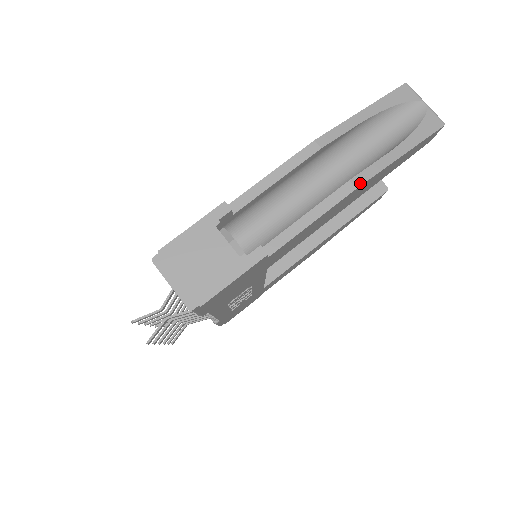
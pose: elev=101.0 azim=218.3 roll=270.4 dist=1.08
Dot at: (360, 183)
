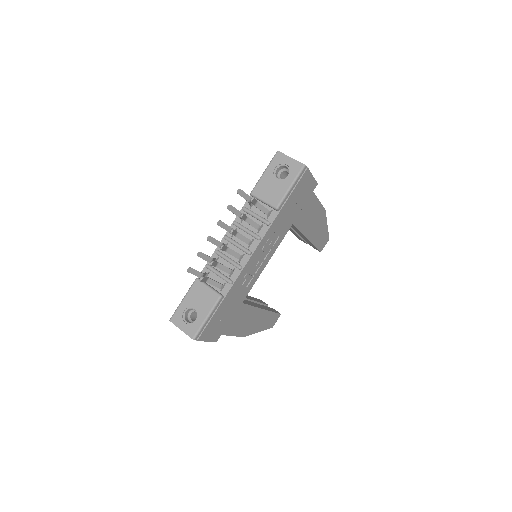
Dot at: (325, 211)
